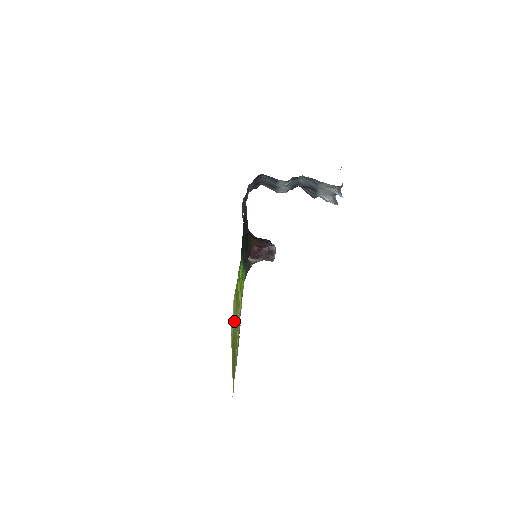
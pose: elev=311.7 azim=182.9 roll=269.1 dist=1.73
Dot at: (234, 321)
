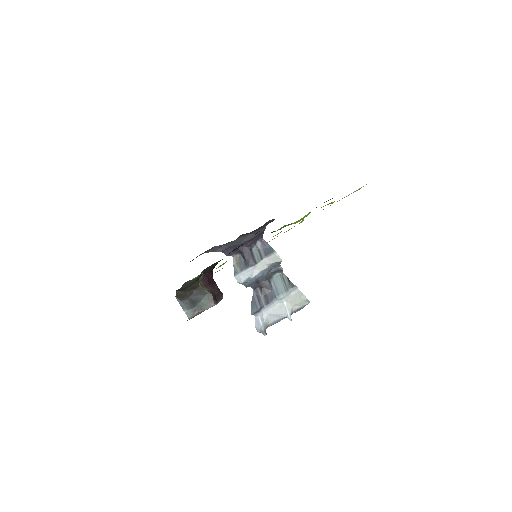
Dot at: occluded
